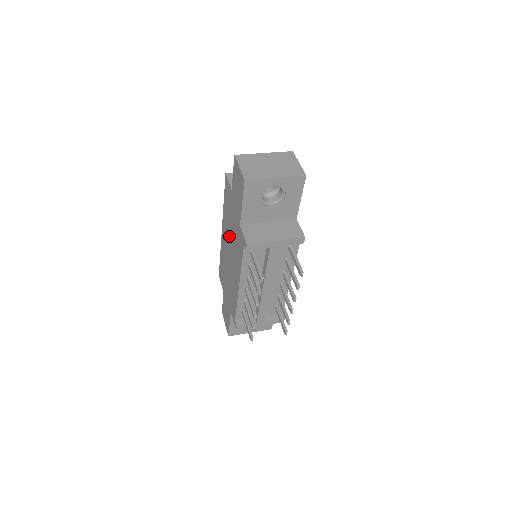
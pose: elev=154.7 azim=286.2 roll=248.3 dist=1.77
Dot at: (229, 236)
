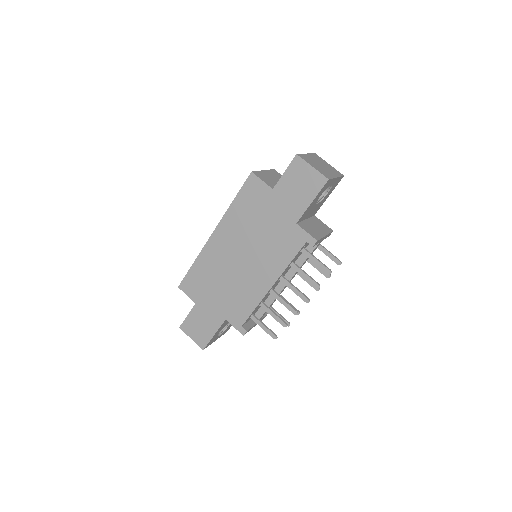
Dot at: (247, 238)
